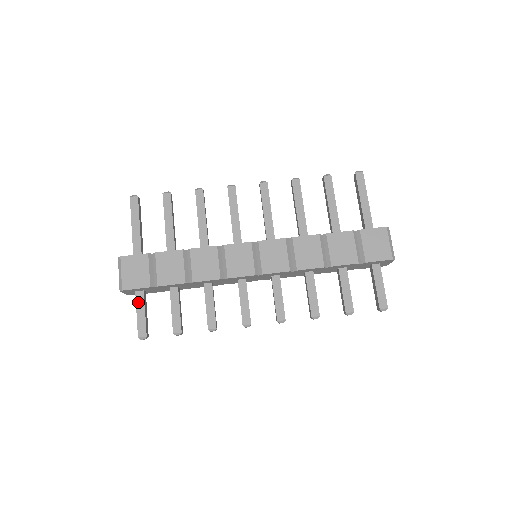
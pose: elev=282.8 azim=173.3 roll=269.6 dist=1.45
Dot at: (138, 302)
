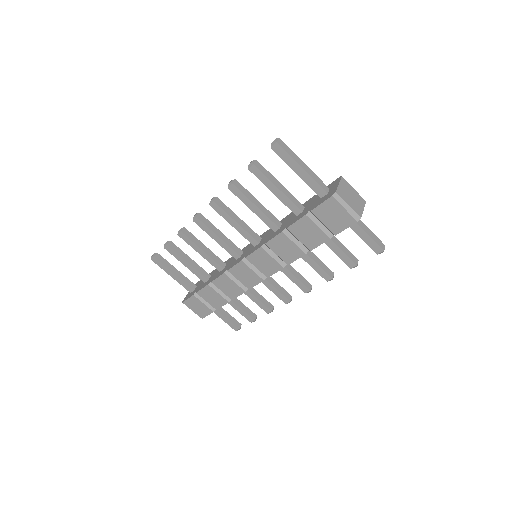
Dot at: (217, 314)
